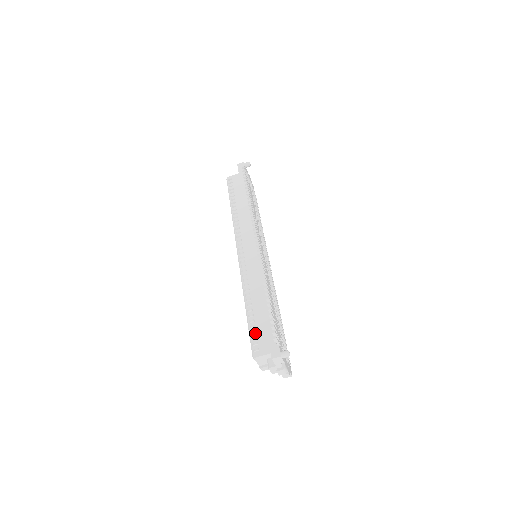
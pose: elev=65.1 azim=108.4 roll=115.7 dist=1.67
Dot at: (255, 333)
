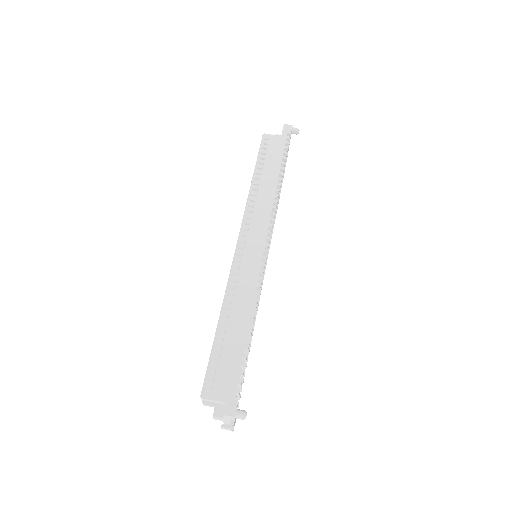
Dot at: (216, 365)
